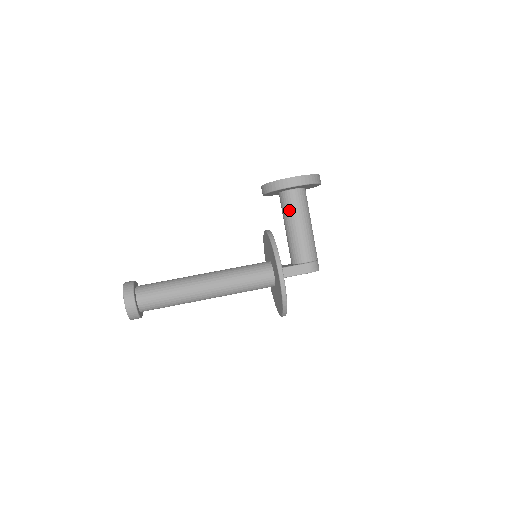
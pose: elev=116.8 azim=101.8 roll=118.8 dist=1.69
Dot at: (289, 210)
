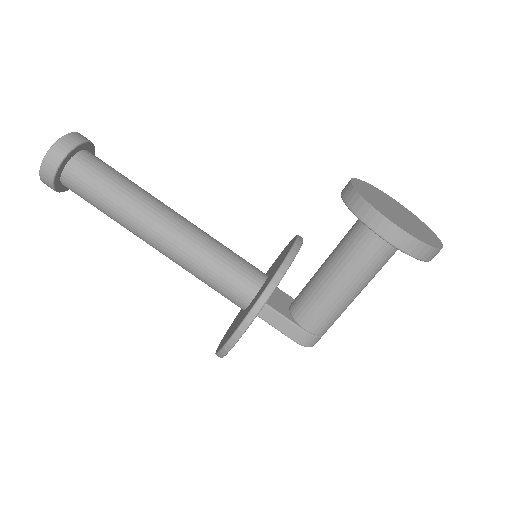
Dot at: (350, 250)
